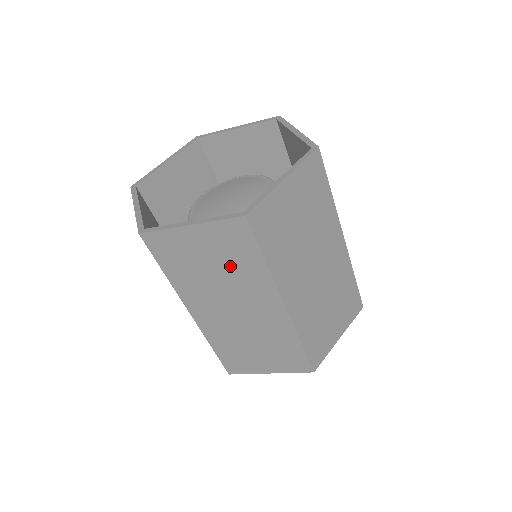
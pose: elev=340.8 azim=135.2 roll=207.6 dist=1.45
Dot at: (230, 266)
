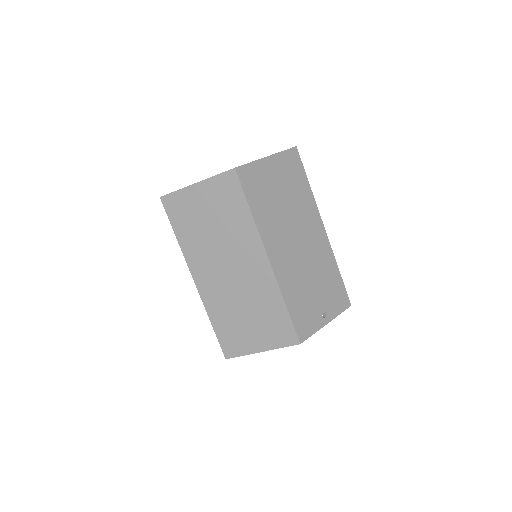
Dot at: (225, 220)
